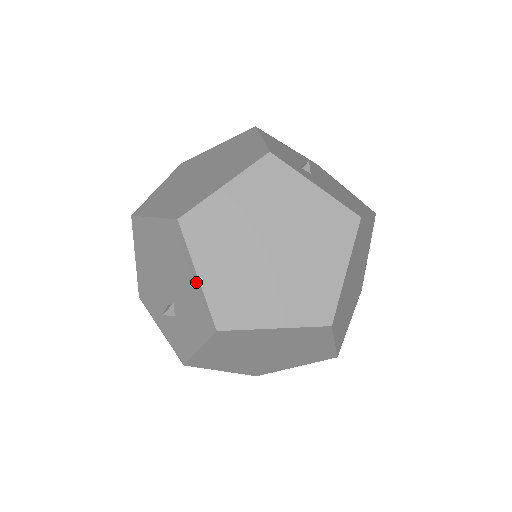
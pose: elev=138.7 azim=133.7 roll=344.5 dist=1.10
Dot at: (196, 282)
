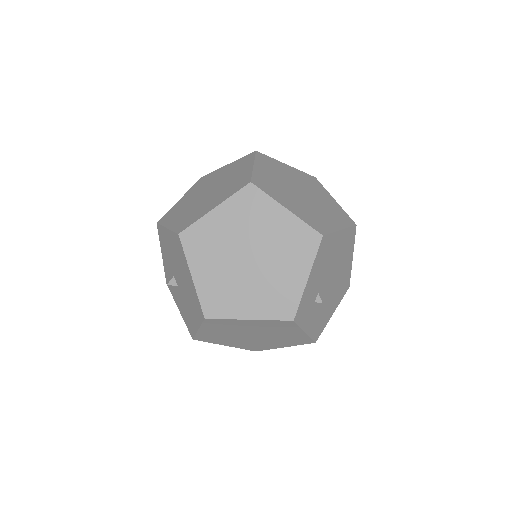
Dot at: (196, 327)
